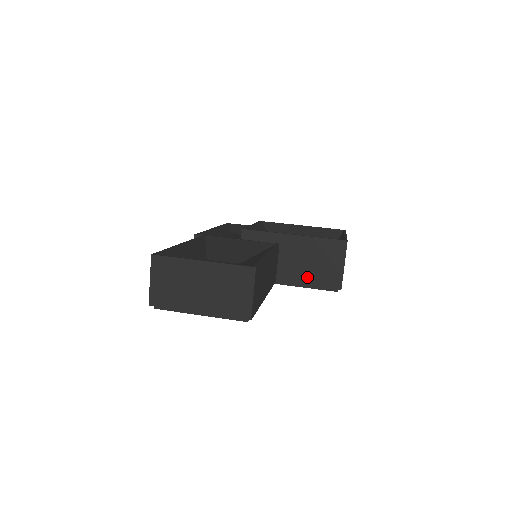
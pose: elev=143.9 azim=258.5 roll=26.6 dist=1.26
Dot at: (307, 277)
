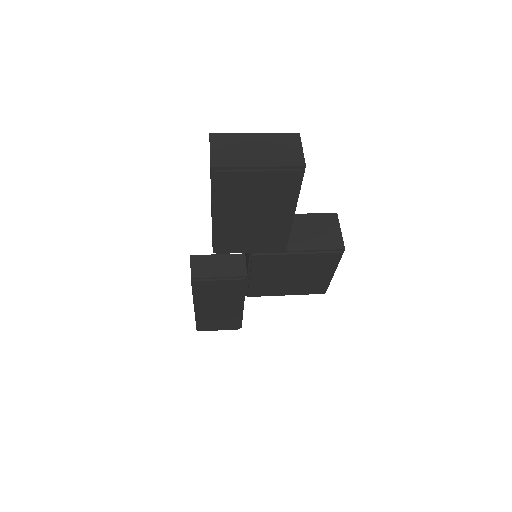
Dot at: (313, 243)
